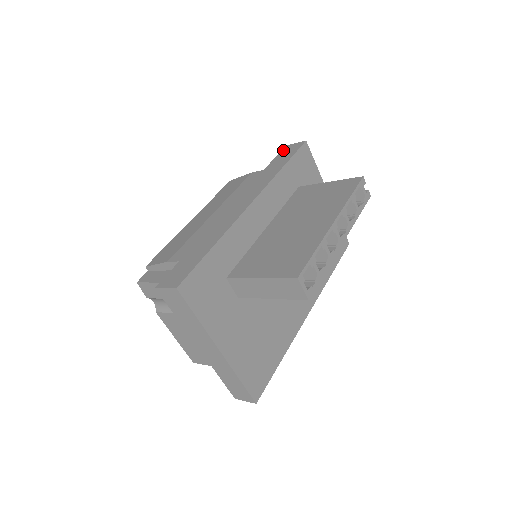
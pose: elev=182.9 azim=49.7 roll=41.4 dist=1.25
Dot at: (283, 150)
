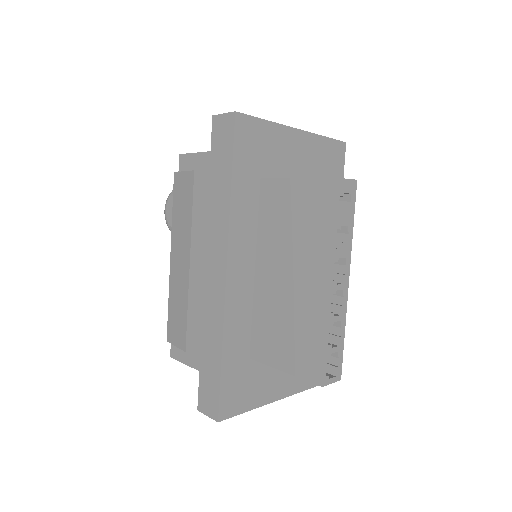
Dot at: (213, 132)
